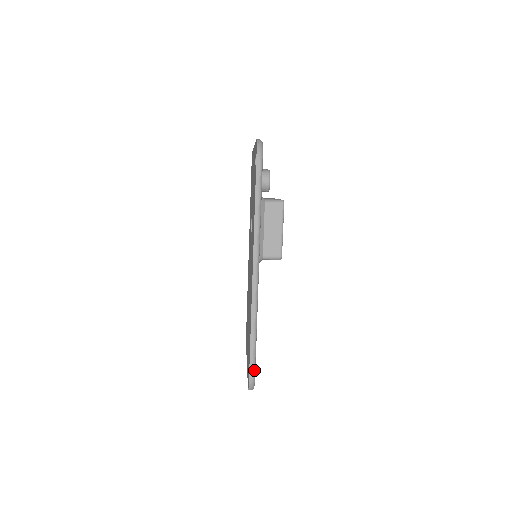
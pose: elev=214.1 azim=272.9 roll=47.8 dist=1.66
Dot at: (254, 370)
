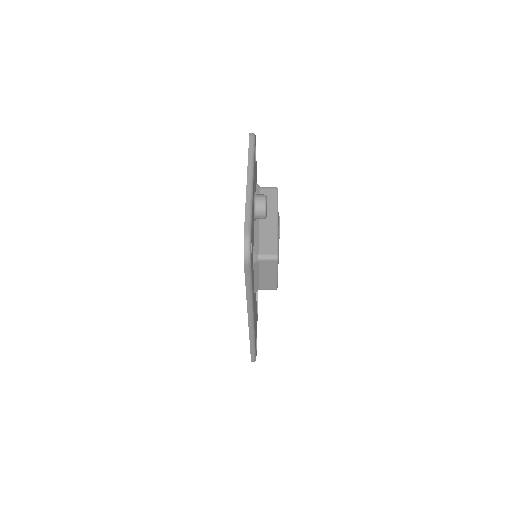
Dot at: (255, 358)
